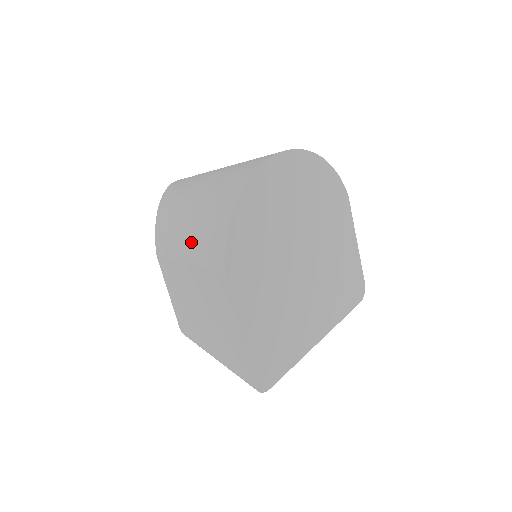
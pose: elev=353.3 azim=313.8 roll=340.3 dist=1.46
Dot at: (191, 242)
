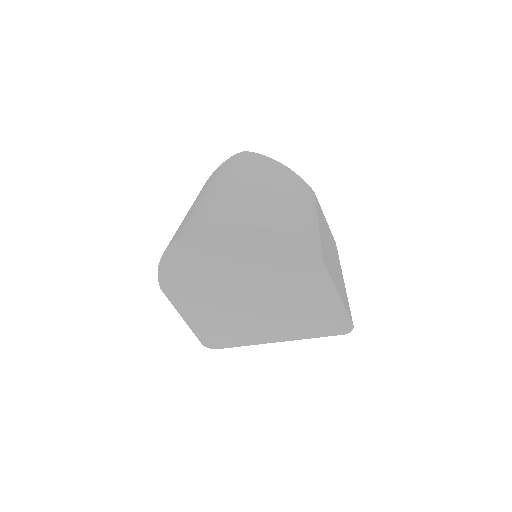
Dot at: occluded
